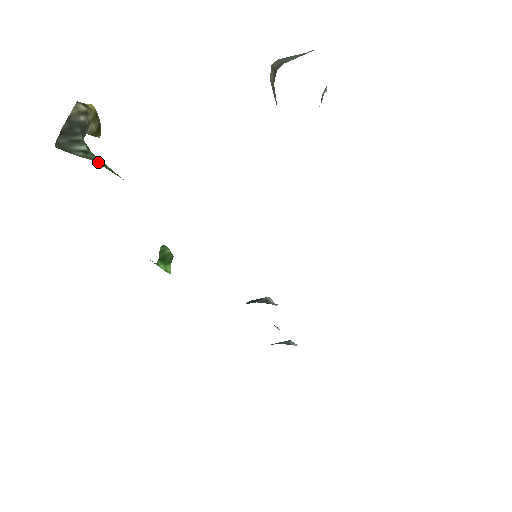
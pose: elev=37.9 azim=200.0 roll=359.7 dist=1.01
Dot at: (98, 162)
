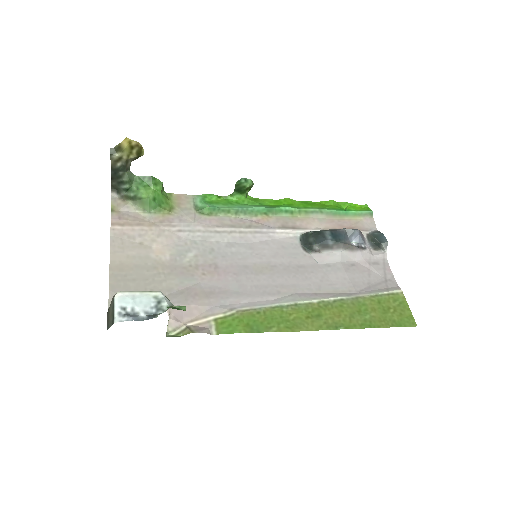
Dot at: (133, 199)
